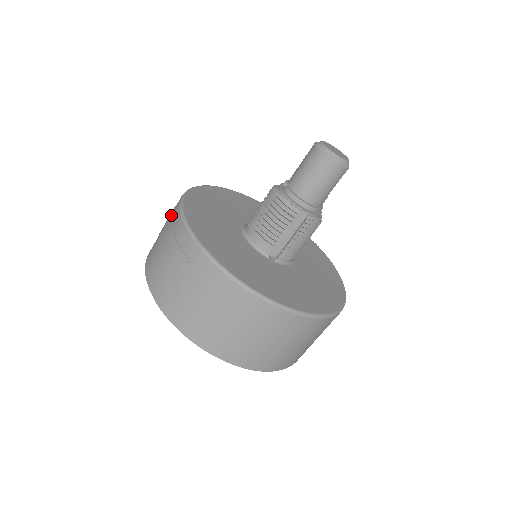
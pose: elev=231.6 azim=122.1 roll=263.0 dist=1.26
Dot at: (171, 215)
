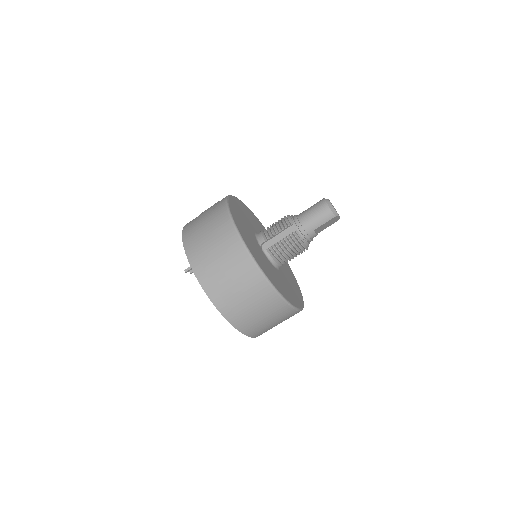
Dot at: occluded
